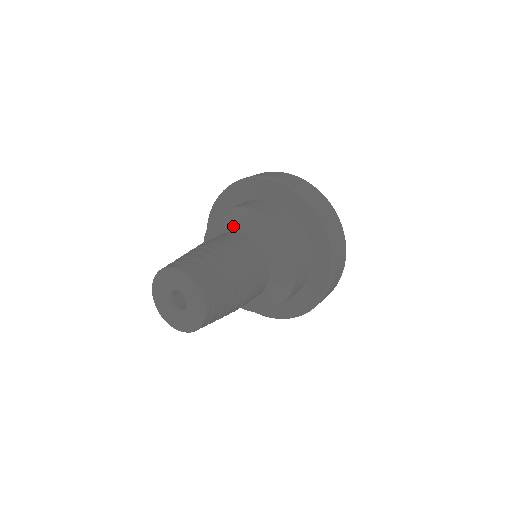
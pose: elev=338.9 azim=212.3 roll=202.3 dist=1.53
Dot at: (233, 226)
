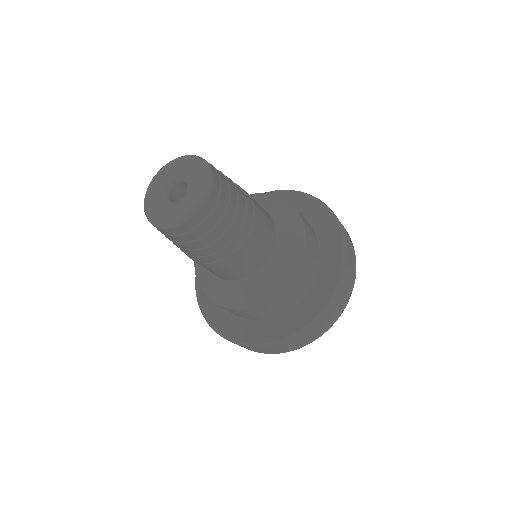
Dot at: (263, 205)
